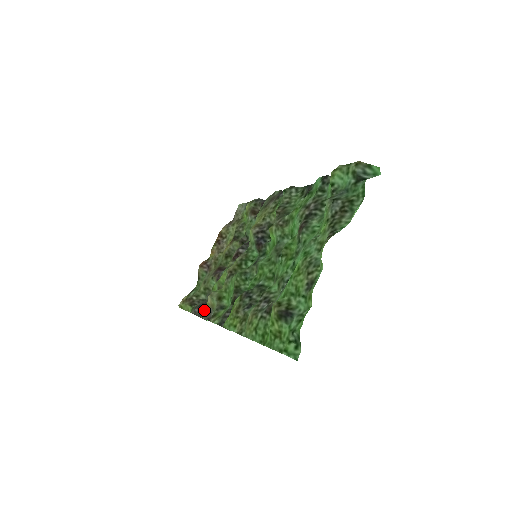
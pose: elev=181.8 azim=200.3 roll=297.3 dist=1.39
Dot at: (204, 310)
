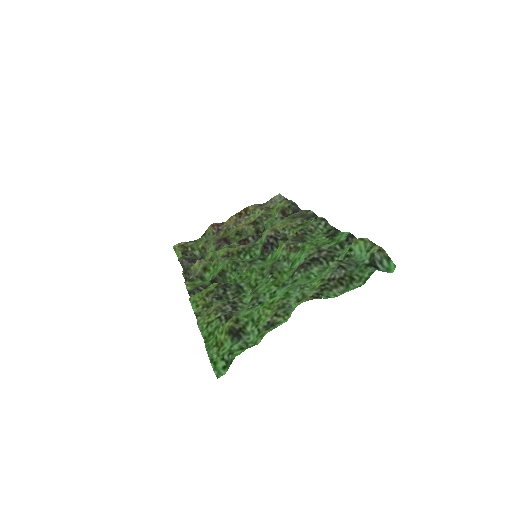
Dot at: (189, 267)
